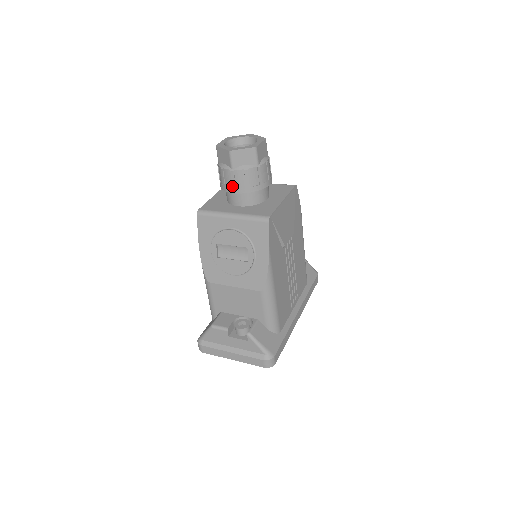
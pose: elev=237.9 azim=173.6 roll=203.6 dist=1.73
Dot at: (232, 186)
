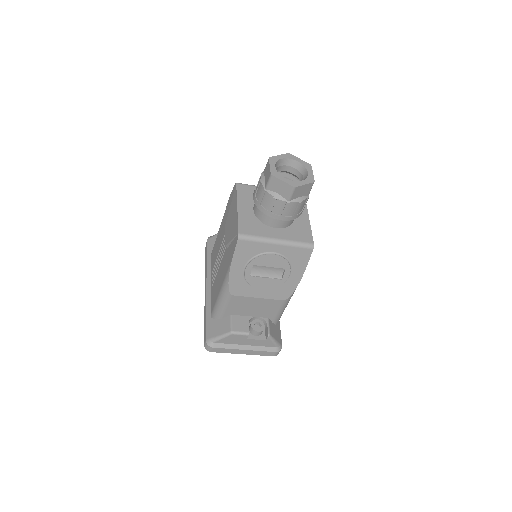
Dot at: (281, 215)
